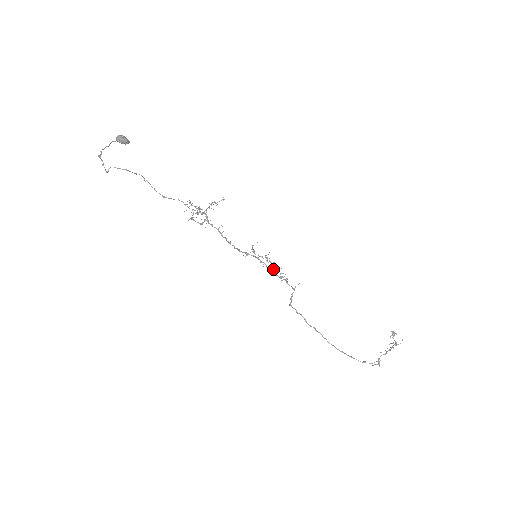
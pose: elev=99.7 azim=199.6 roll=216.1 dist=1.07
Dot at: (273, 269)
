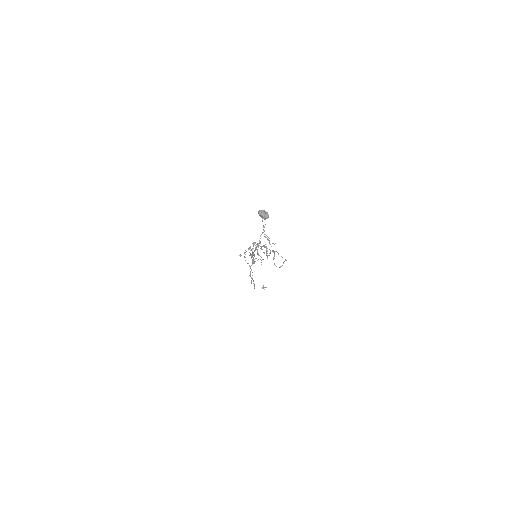
Dot at: occluded
